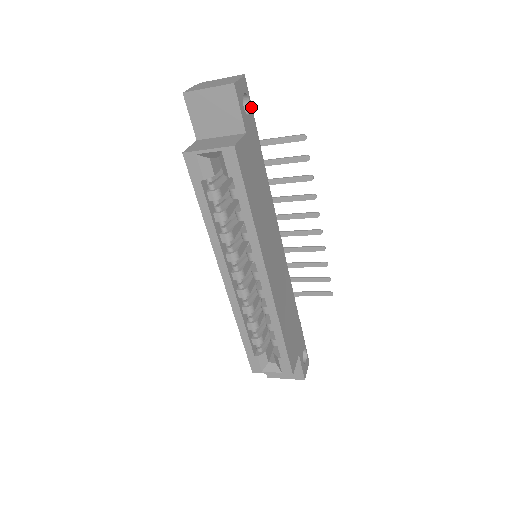
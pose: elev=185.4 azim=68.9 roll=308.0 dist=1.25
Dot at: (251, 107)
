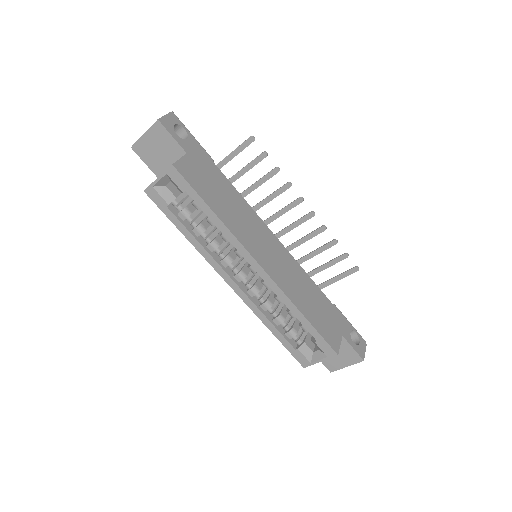
Dot at: (188, 133)
